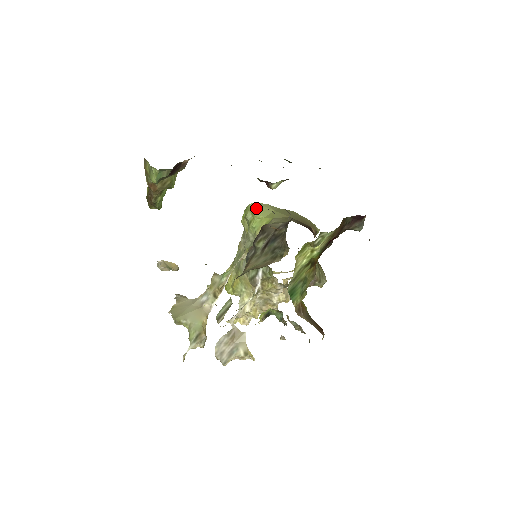
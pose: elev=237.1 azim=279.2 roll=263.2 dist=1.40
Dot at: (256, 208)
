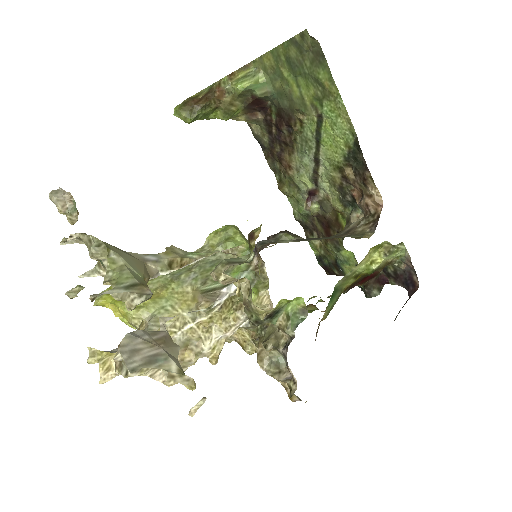
Dot at: (240, 232)
